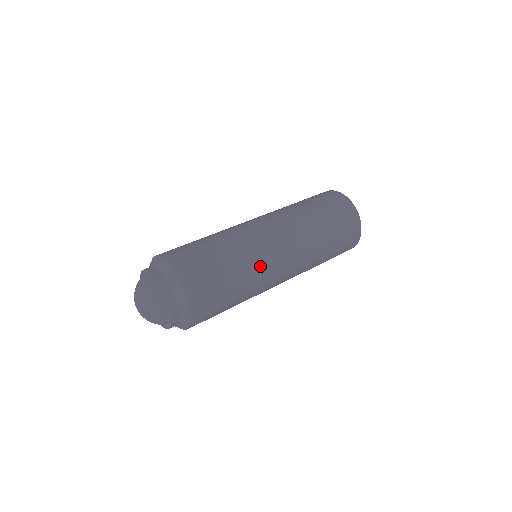
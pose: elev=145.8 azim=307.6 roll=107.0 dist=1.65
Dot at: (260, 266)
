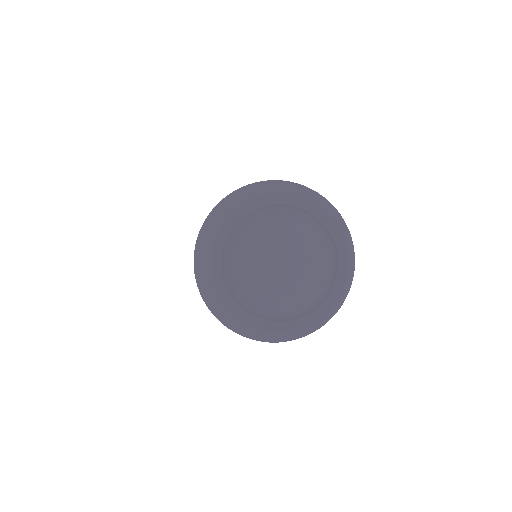
Dot at: occluded
